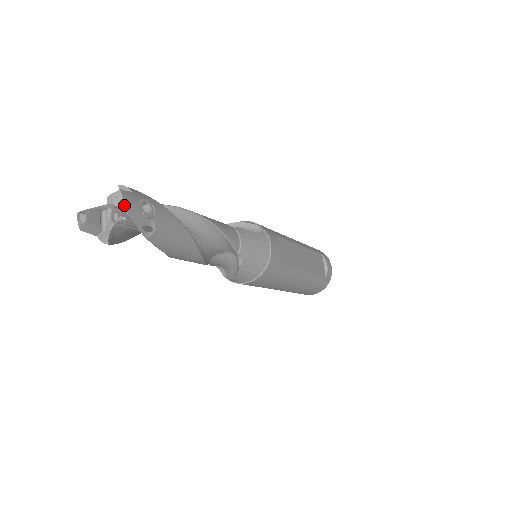
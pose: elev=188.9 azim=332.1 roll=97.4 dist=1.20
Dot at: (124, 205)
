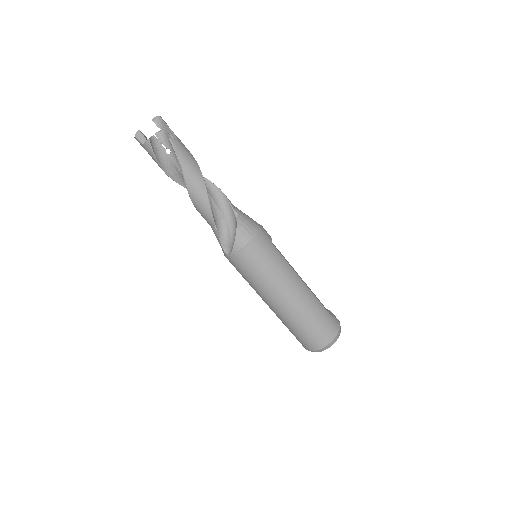
Dot at: (160, 116)
